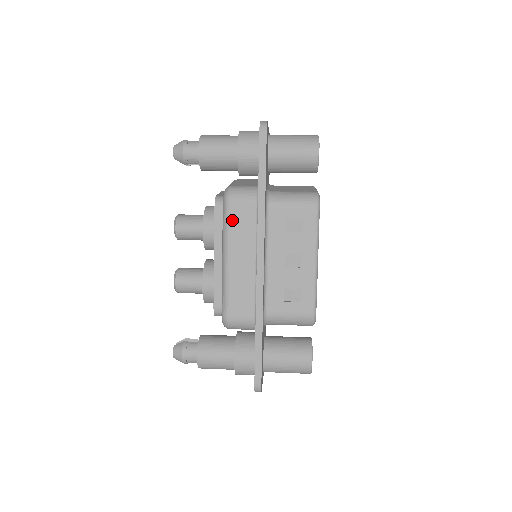
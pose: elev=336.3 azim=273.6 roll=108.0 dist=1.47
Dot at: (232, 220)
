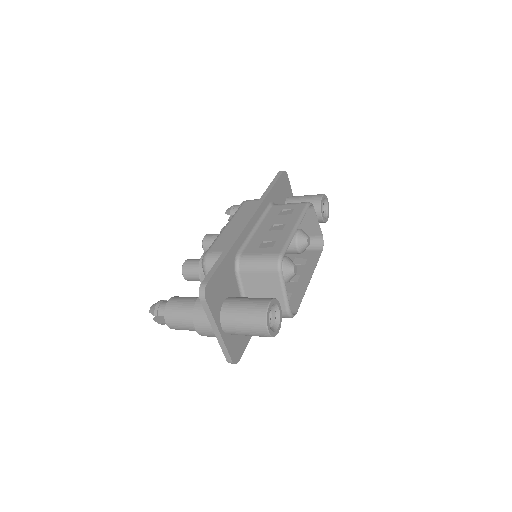
Dot at: (242, 208)
